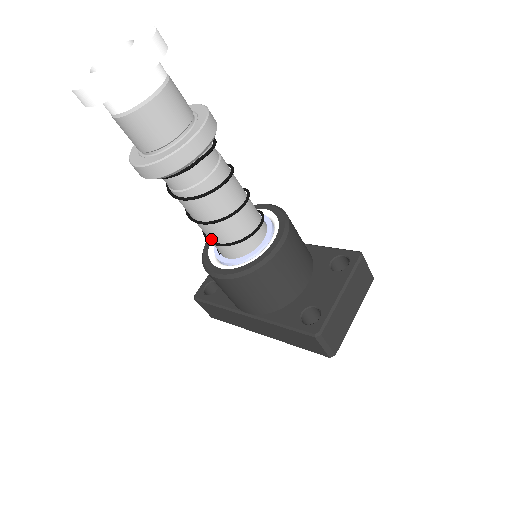
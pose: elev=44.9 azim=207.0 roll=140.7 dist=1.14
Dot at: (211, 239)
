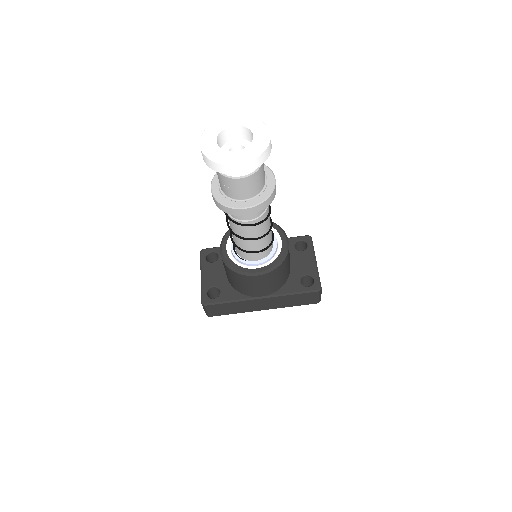
Dot at: (250, 250)
